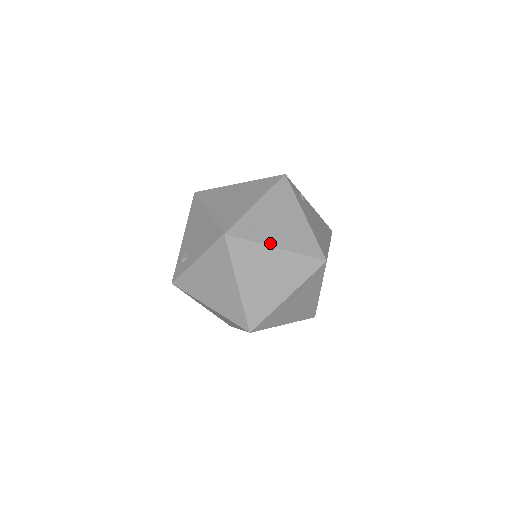
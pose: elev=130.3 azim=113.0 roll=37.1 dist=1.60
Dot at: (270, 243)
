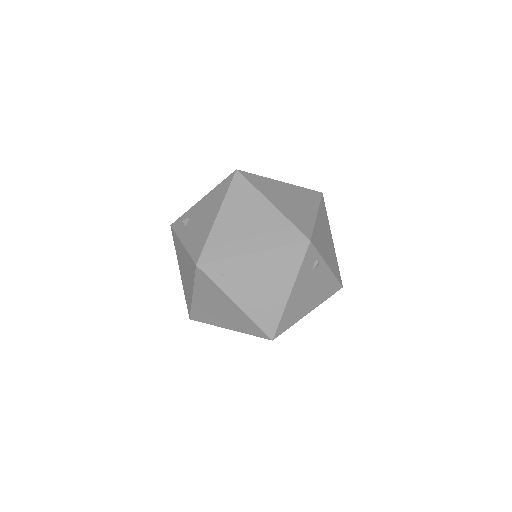
Dot at: (233, 297)
